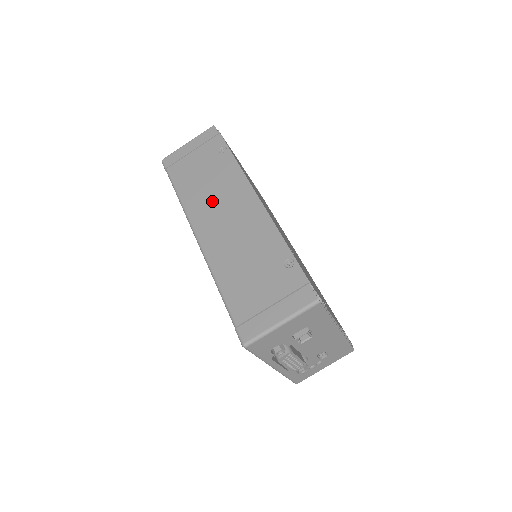
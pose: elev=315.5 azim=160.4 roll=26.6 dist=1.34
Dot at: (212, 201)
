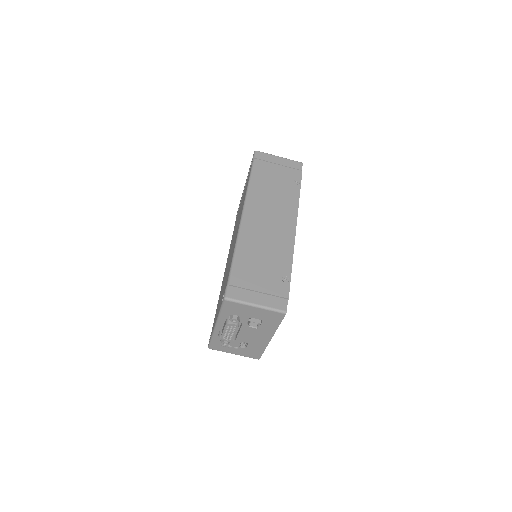
Dot at: (268, 204)
